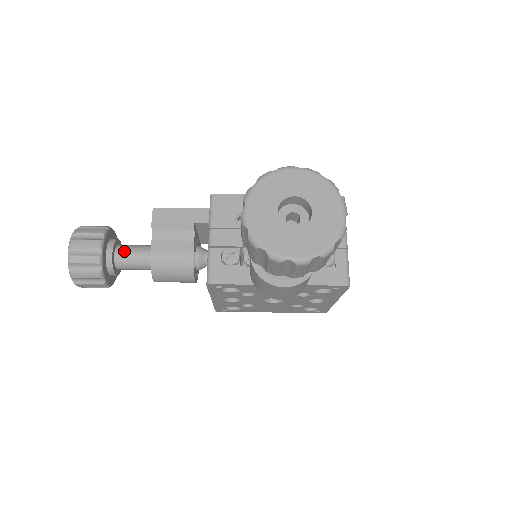
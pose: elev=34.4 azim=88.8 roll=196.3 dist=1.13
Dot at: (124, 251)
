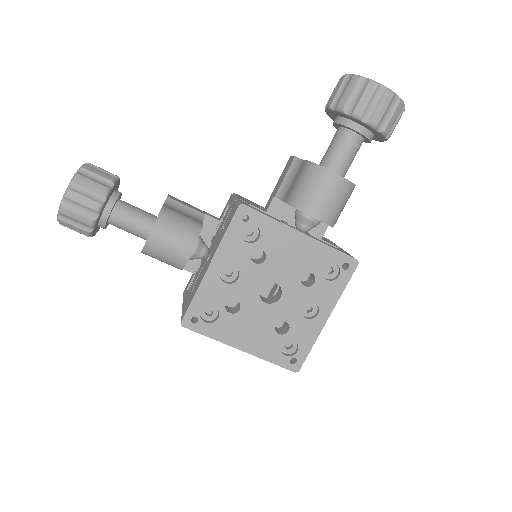
Dot at: occluded
